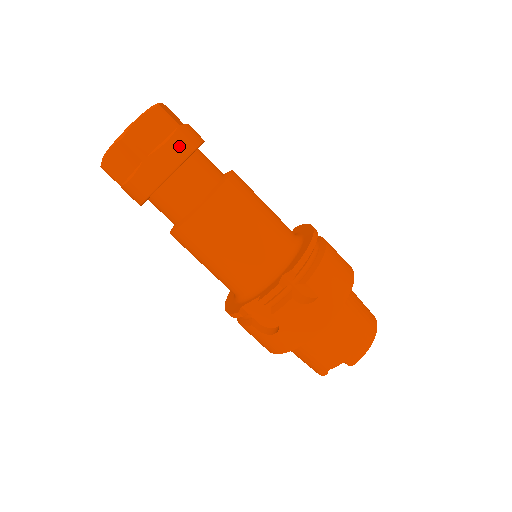
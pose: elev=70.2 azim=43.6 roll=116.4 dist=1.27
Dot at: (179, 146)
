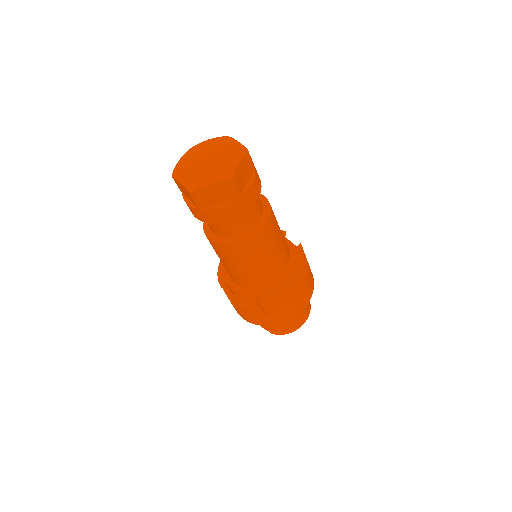
Dot at: (230, 212)
